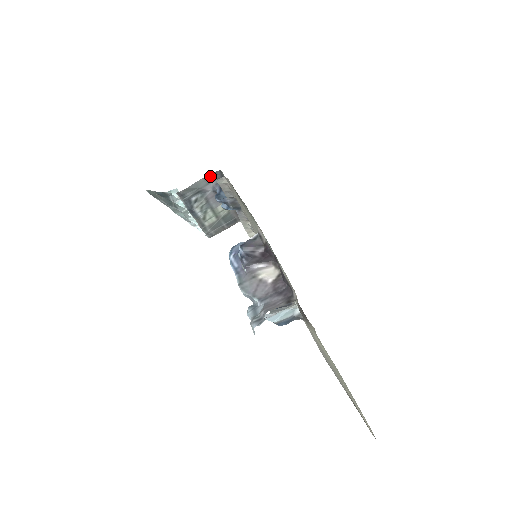
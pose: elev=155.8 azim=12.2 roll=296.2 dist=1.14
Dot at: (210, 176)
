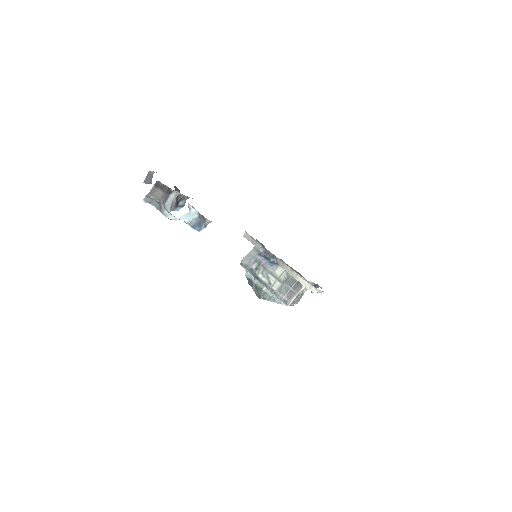
Dot at: (256, 248)
